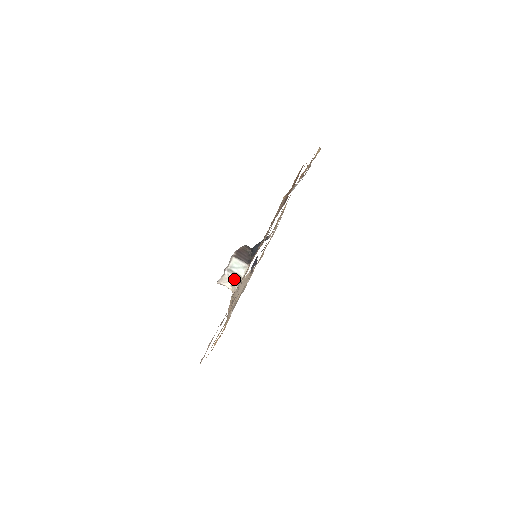
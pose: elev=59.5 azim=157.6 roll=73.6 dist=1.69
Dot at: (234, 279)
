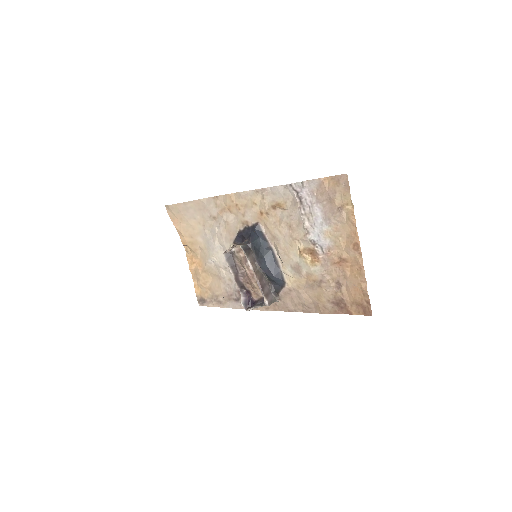
Dot at: occluded
